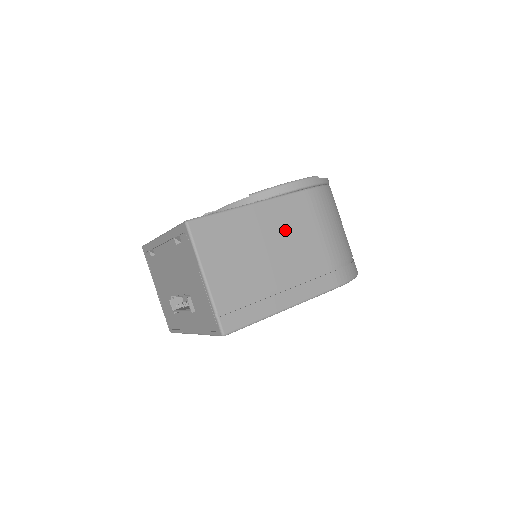
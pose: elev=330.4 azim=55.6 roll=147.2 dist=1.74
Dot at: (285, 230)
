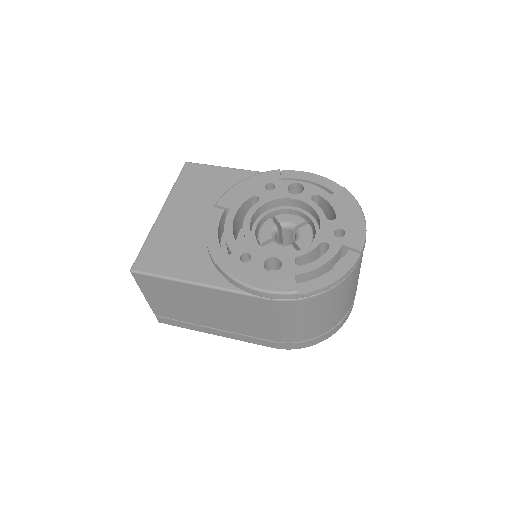
Dot at: (230, 309)
